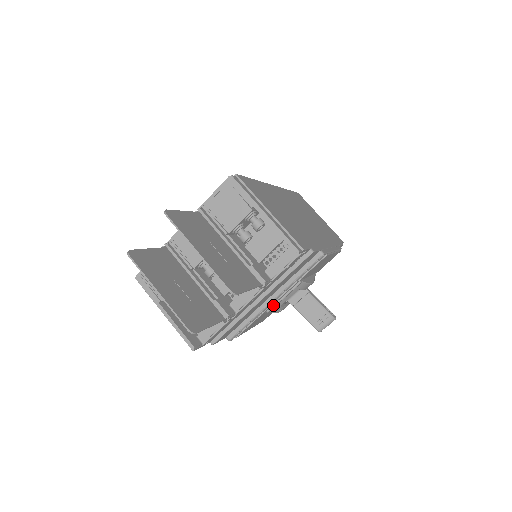
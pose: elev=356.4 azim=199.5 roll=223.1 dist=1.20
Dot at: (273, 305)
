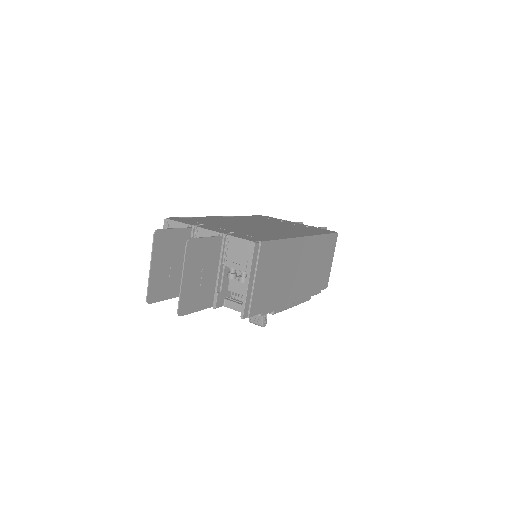
Dot at: occluded
